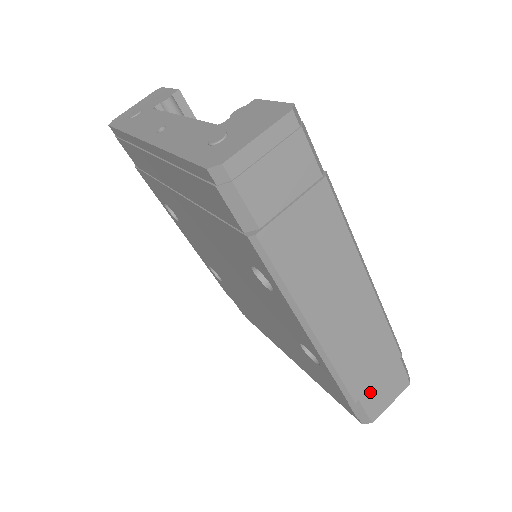
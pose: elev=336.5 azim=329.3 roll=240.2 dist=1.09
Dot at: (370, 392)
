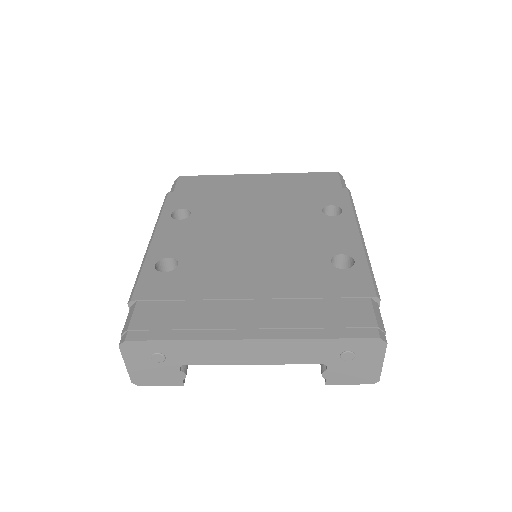
Dot at: occluded
